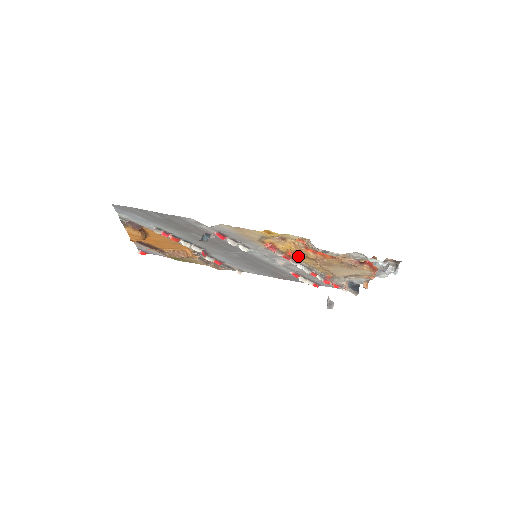
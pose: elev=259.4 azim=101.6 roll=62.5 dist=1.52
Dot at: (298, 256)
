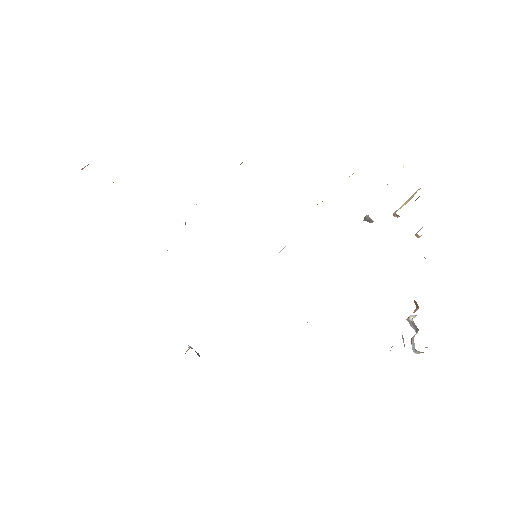
Dot at: occluded
